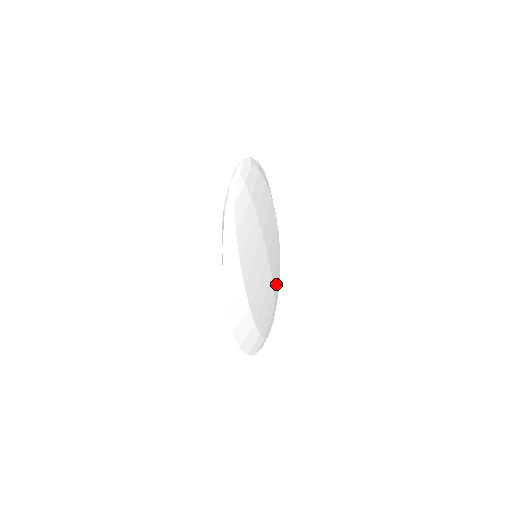
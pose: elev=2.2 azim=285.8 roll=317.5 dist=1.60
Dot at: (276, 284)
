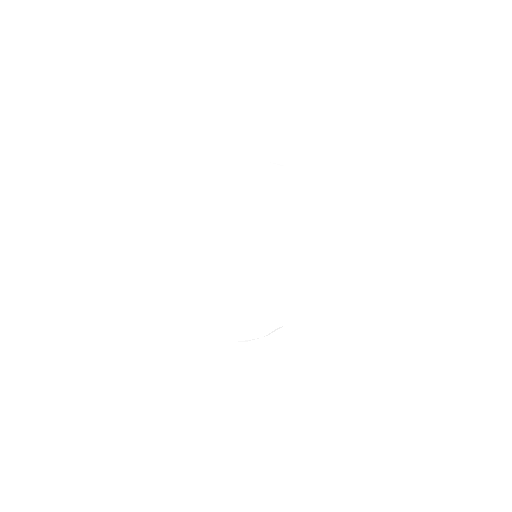
Dot at: (270, 308)
